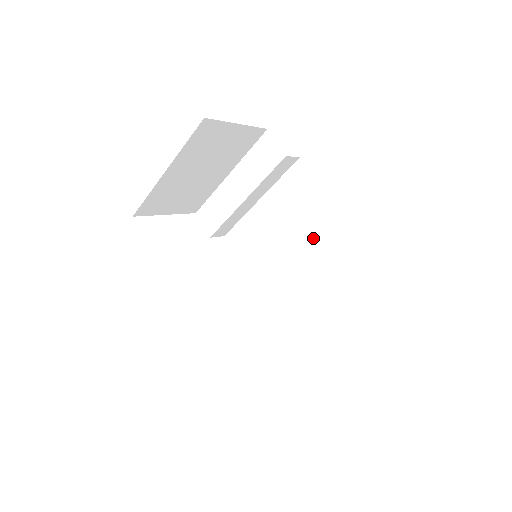
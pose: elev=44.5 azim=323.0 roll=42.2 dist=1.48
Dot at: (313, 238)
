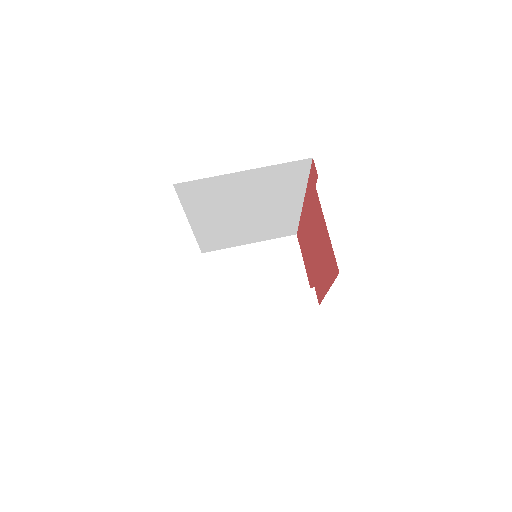
Dot at: occluded
